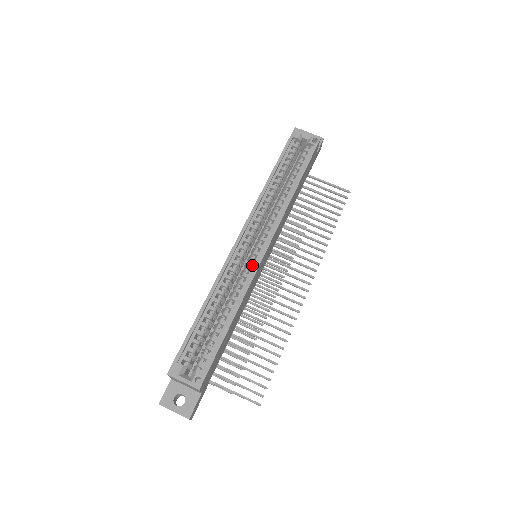
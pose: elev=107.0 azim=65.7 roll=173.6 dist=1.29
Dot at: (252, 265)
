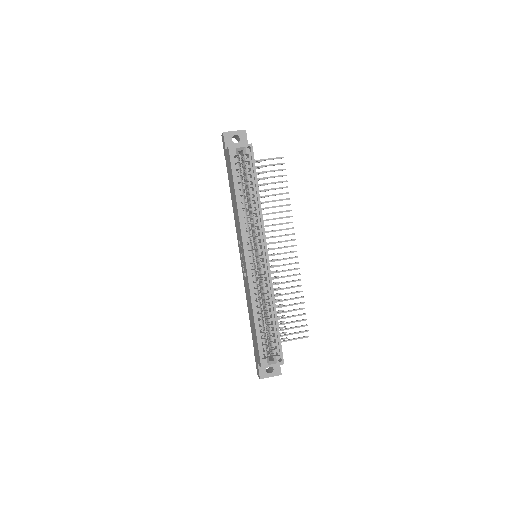
Dot at: occluded
